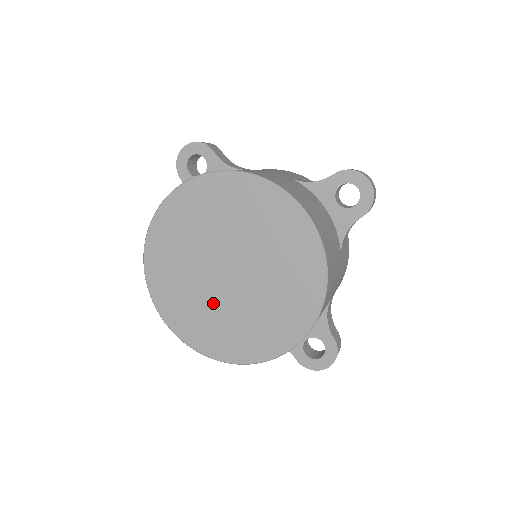
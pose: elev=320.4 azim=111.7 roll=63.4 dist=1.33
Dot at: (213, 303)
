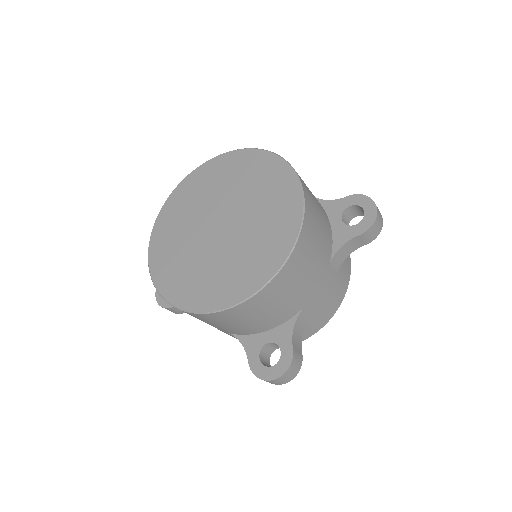
Dot at: (194, 251)
